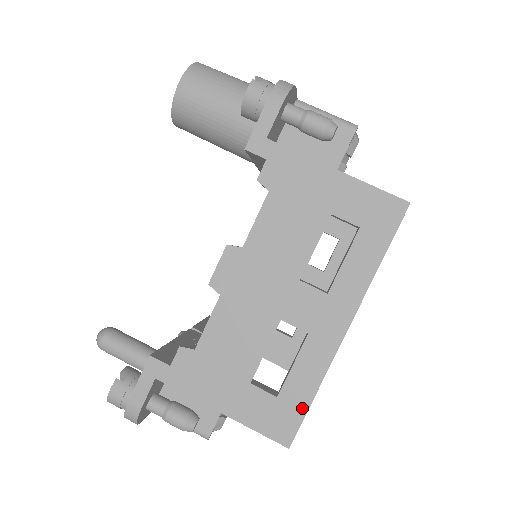
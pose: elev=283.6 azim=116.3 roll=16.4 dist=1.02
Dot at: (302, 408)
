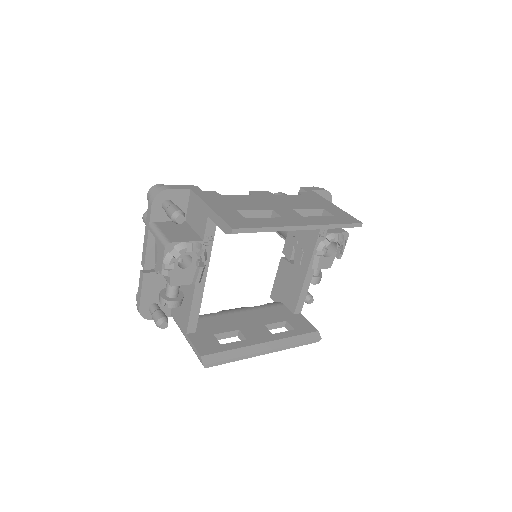
Dot at: (255, 226)
